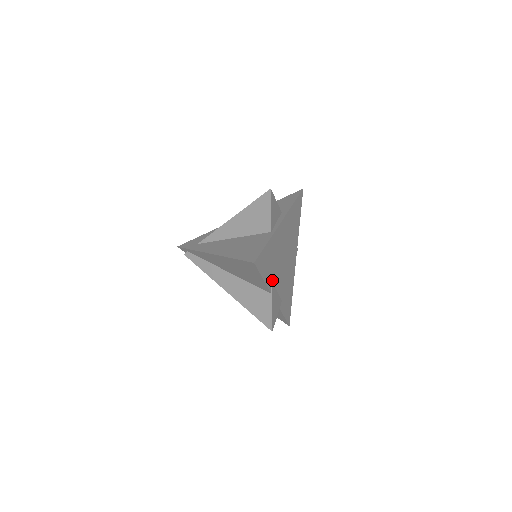
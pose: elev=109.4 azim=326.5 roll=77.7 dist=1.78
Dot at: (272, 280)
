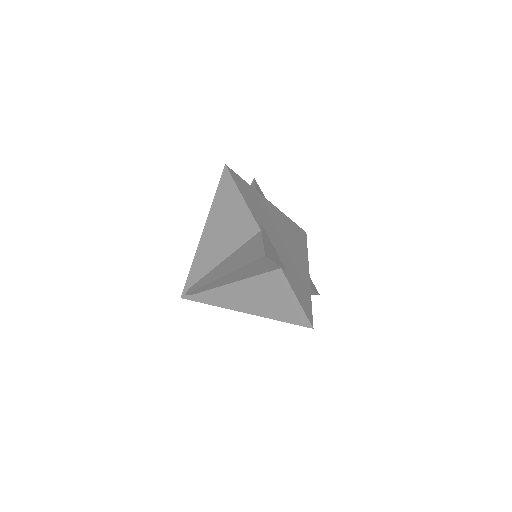
Dot at: (261, 223)
